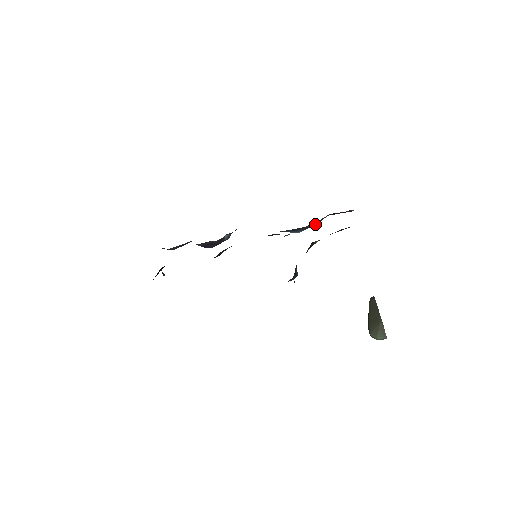
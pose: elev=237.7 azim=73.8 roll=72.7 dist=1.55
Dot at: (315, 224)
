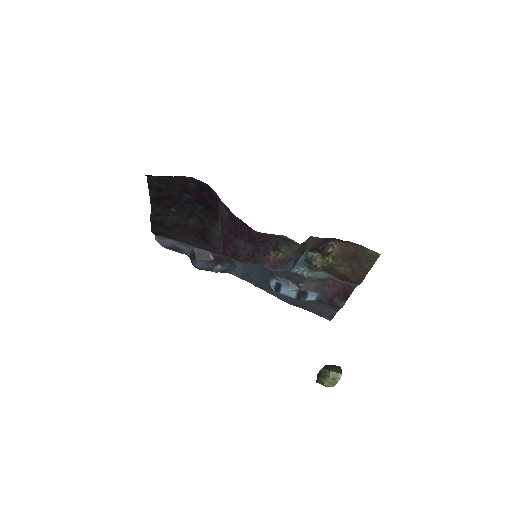
Dot at: (310, 288)
